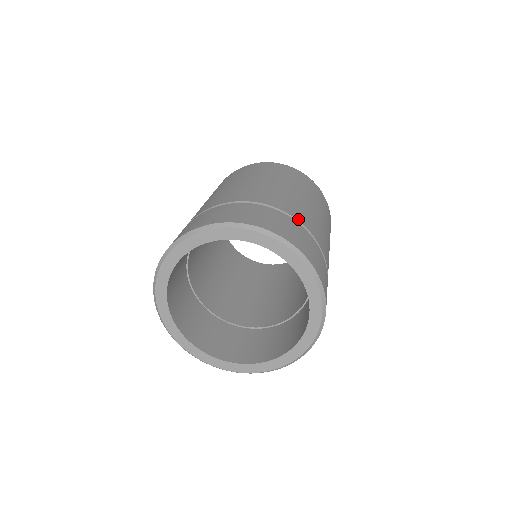
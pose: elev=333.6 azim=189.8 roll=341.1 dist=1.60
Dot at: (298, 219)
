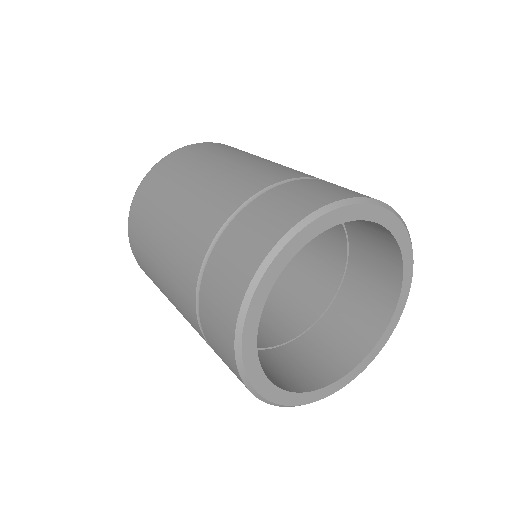
Dot at: occluded
